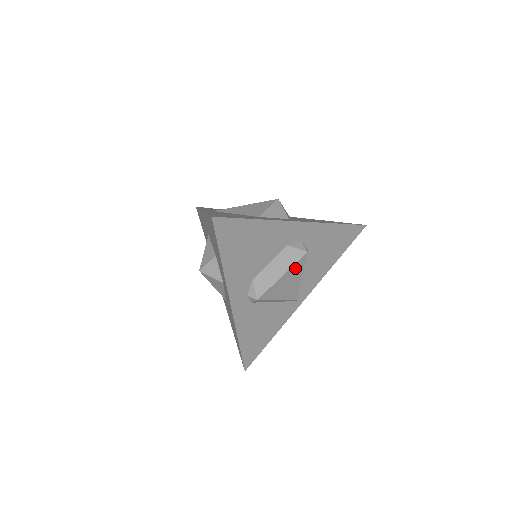
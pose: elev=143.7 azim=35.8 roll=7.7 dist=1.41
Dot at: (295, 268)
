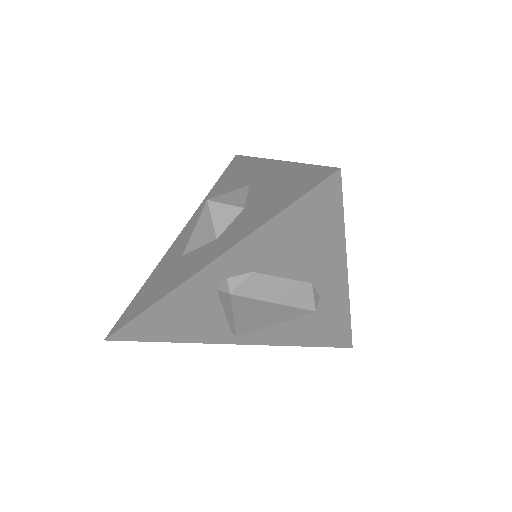
Dot at: (289, 310)
